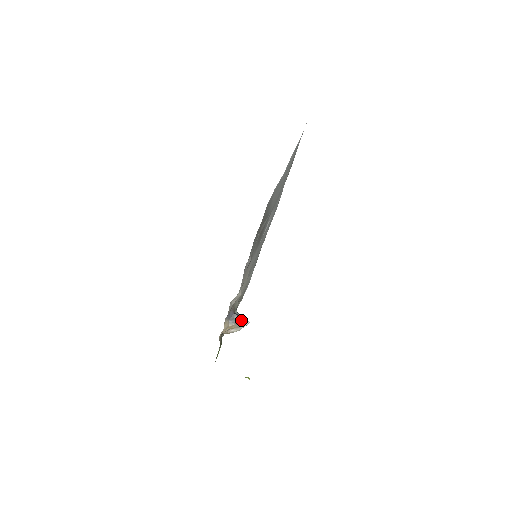
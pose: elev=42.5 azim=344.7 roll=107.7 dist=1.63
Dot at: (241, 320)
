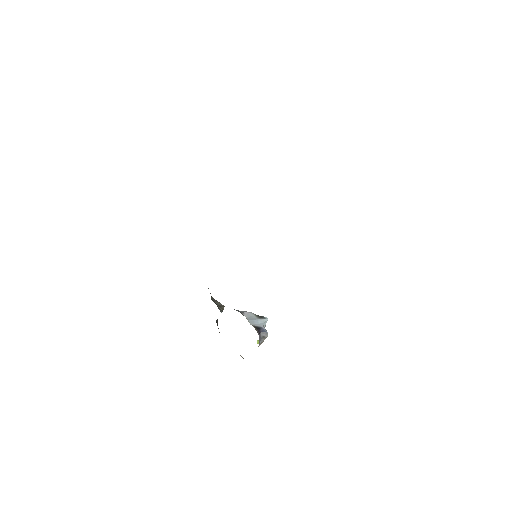
Dot at: (265, 330)
